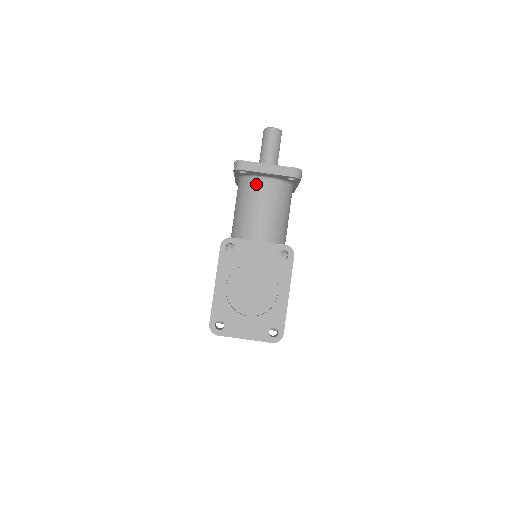
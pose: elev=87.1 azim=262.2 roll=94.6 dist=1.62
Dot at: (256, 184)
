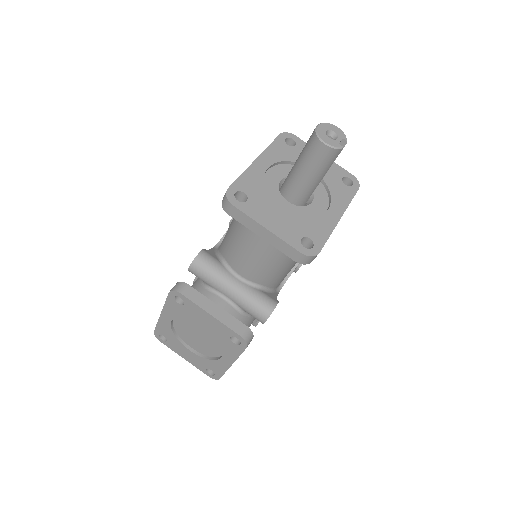
Dot at: occluded
